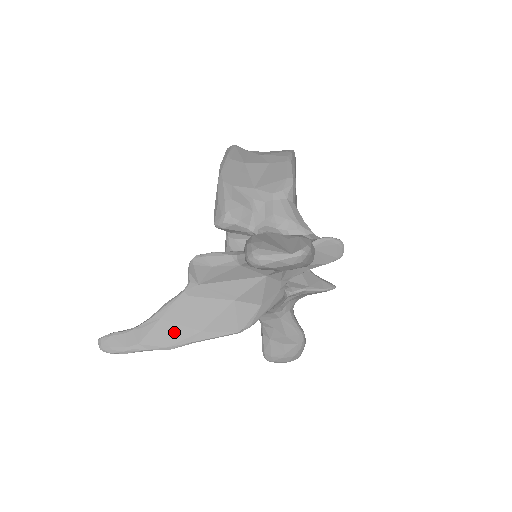
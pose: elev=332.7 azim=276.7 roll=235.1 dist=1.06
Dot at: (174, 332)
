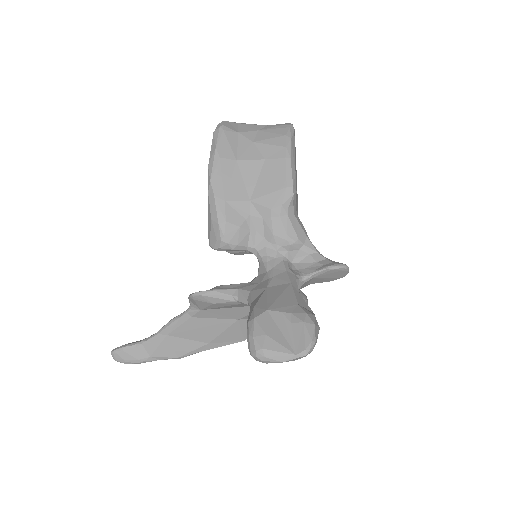
Dot at: (182, 345)
